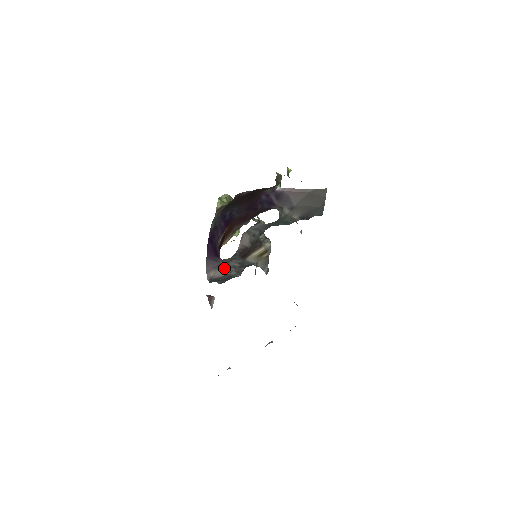
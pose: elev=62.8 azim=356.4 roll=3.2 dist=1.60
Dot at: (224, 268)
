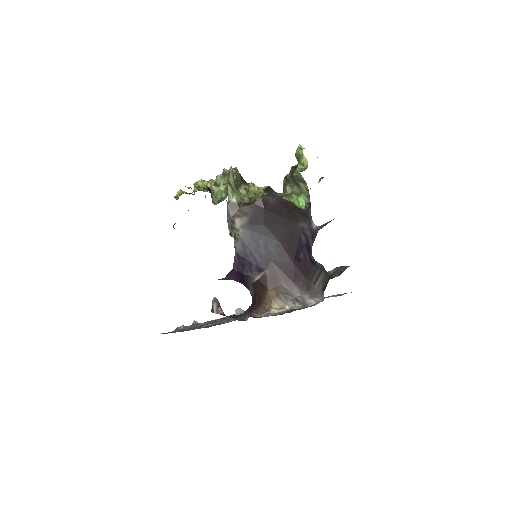
Dot at: occluded
